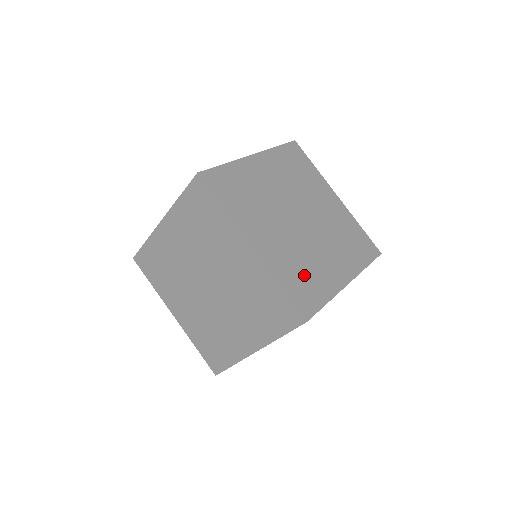
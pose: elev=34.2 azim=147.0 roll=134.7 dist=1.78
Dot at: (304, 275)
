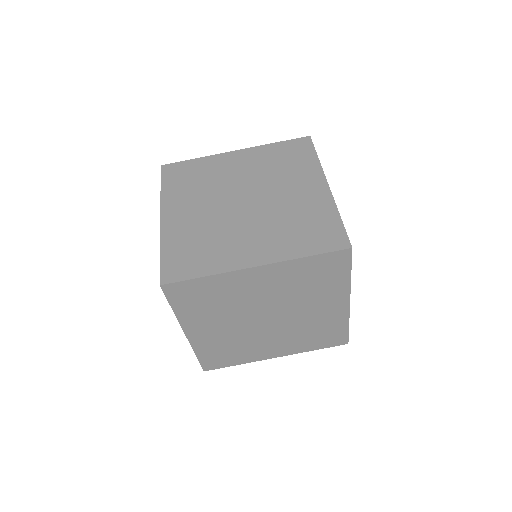
Dot at: occluded
